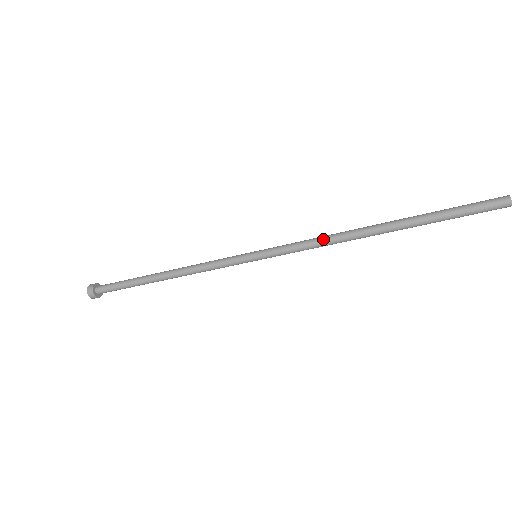
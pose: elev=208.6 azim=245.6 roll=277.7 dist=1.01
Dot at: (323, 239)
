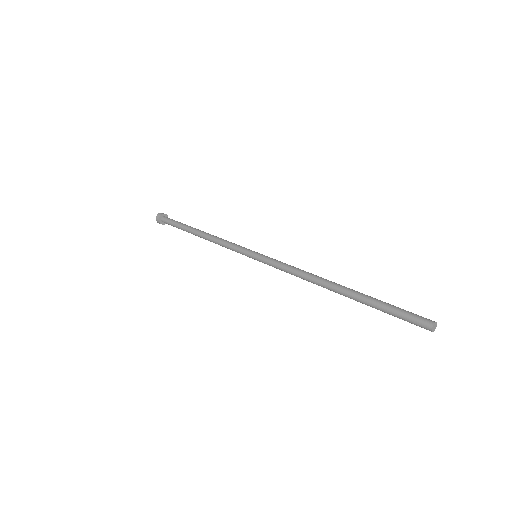
Dot at: (297, 273)
